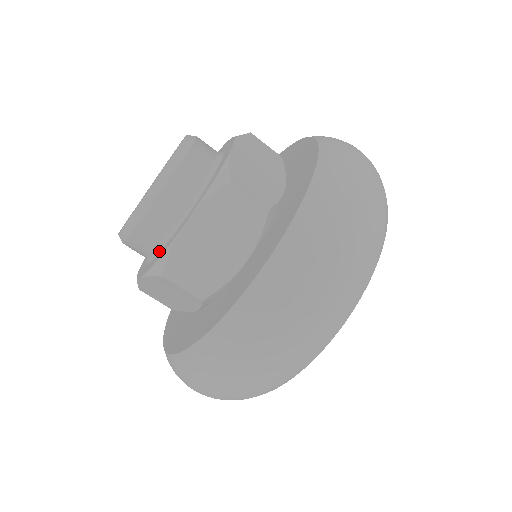
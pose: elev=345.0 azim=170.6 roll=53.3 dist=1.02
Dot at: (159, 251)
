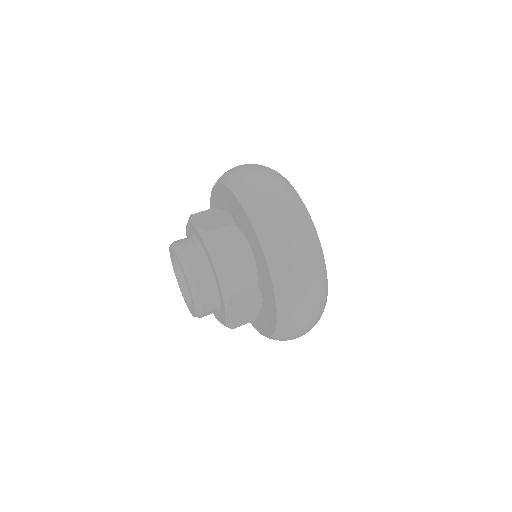
Dot at: (217, 313)
